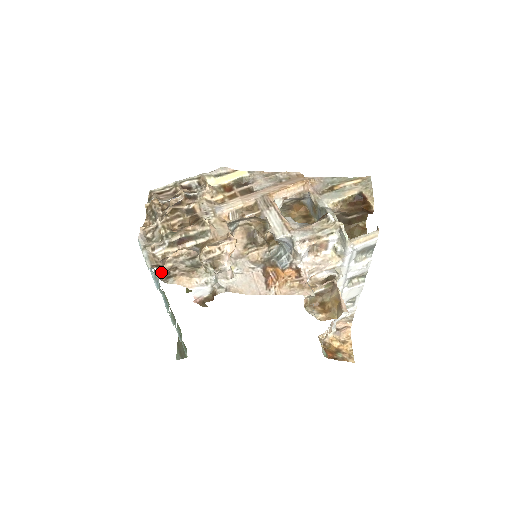
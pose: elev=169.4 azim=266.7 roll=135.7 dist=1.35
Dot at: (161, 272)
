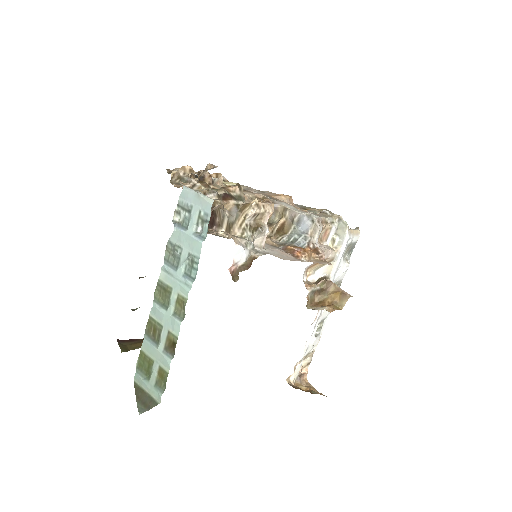
Dot at: (201, 228)
